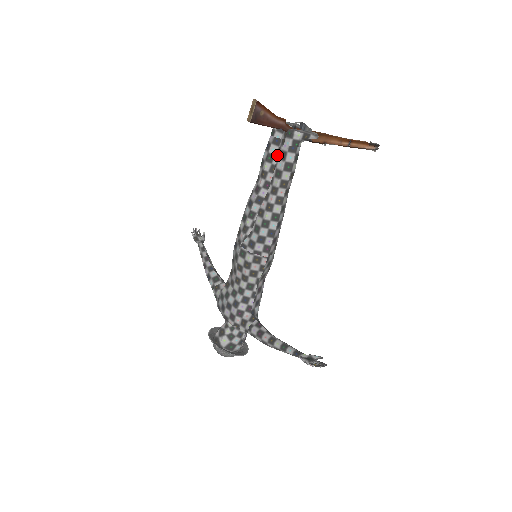
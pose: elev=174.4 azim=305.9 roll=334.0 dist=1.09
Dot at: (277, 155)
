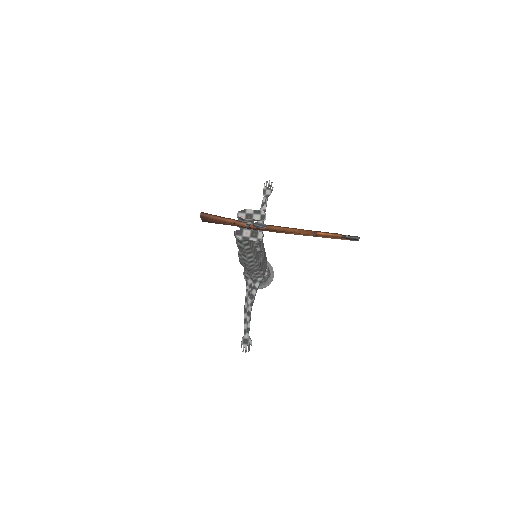
Dot at: (245, 228)
